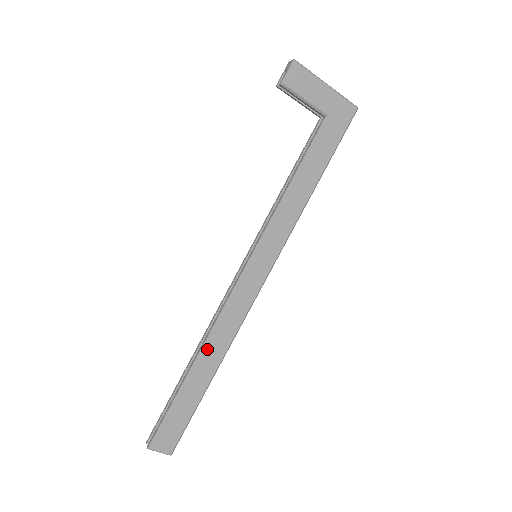
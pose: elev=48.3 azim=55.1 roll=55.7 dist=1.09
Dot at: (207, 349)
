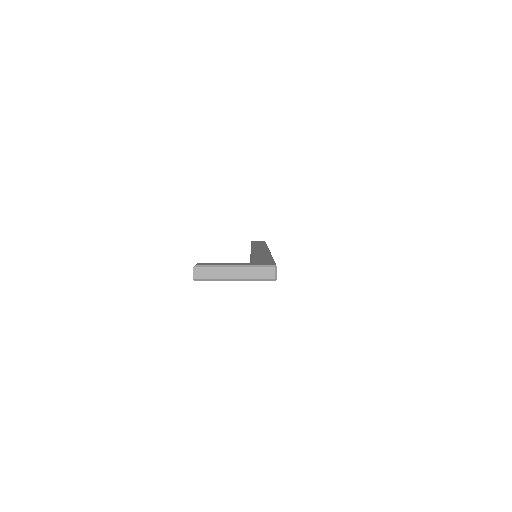
Dot at: occluded
